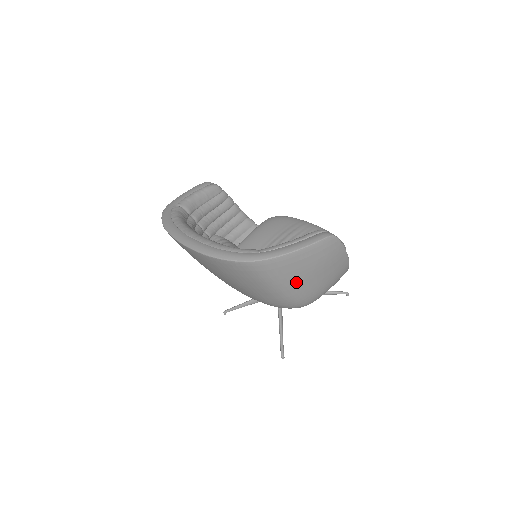
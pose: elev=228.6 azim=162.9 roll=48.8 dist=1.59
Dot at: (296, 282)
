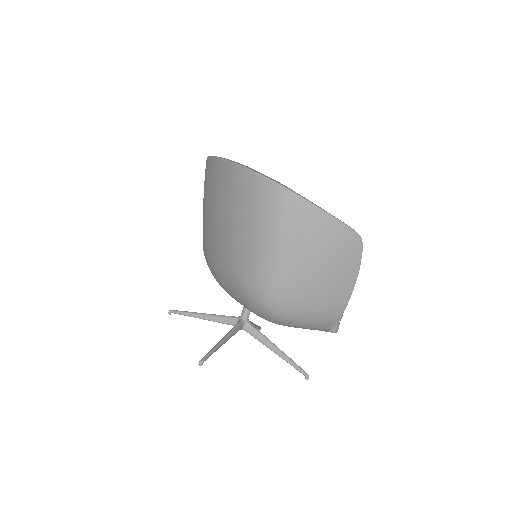
Dot at: (294, 254)
